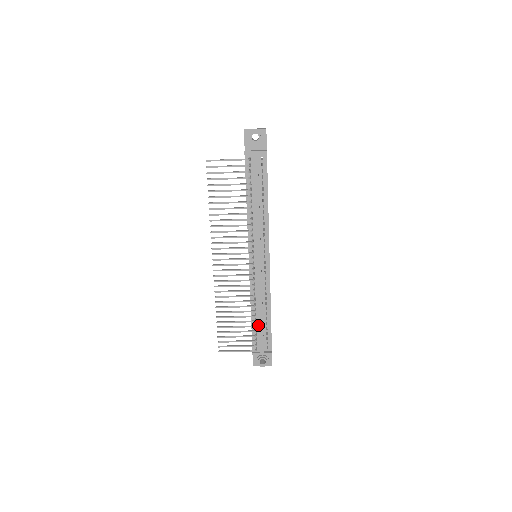
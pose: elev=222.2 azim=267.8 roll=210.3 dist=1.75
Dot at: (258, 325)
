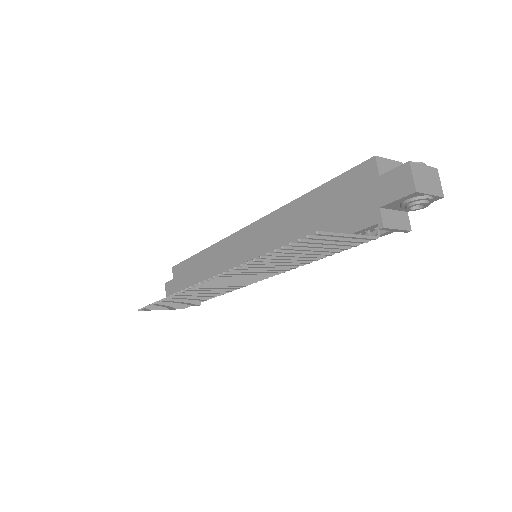
Dot at: occluded
